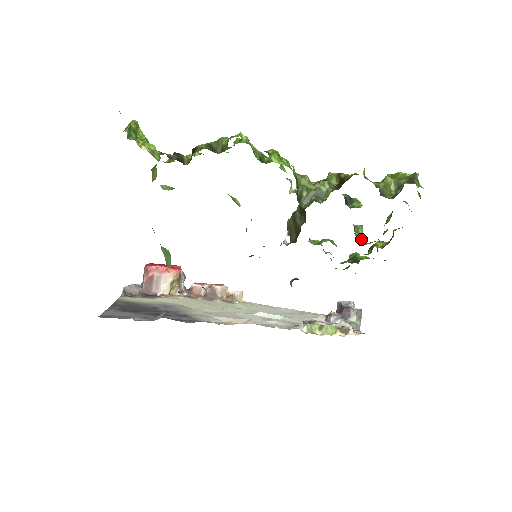
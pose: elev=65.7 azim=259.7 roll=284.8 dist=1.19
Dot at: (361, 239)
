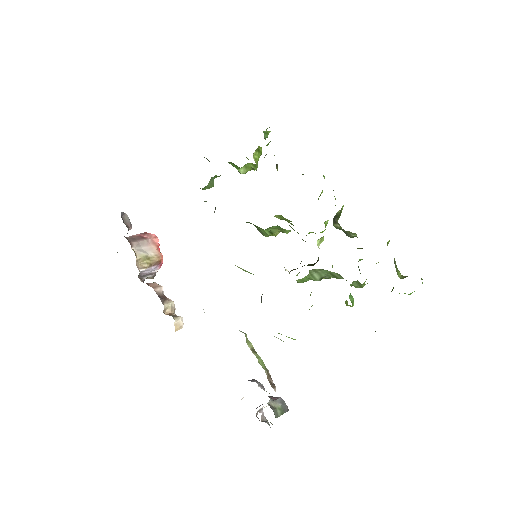
Dot at: (351, 299)
